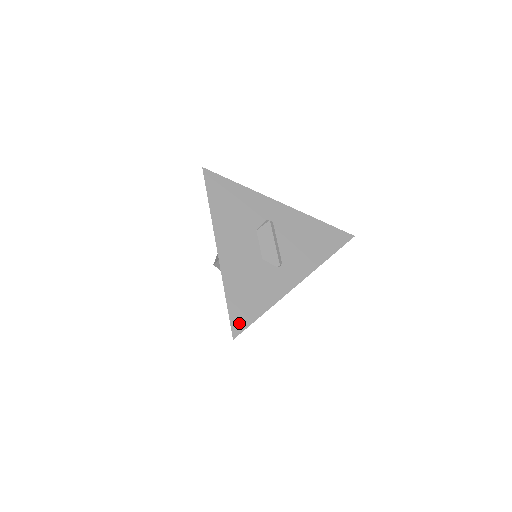
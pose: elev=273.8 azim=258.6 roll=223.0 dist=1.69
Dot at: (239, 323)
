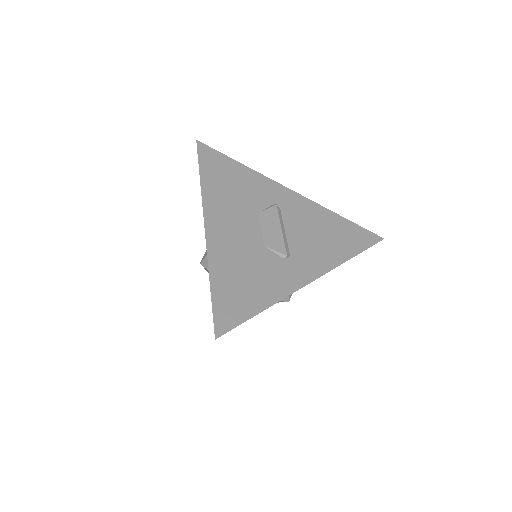
Dot at: (226, 319)
